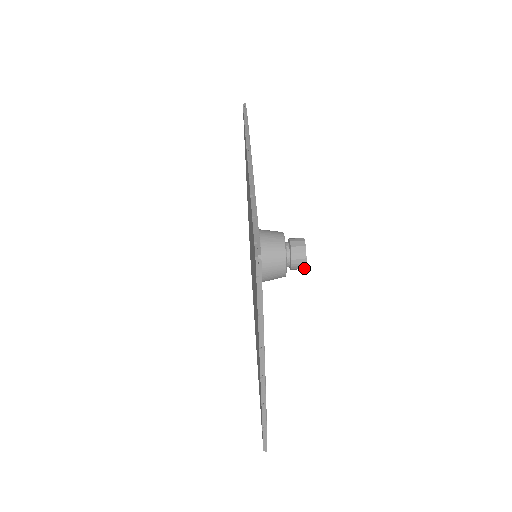
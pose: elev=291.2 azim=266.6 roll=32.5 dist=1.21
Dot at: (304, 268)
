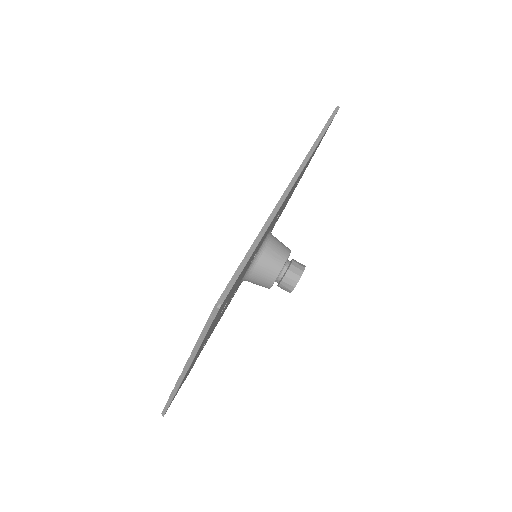
Dot at: (289, 292)
